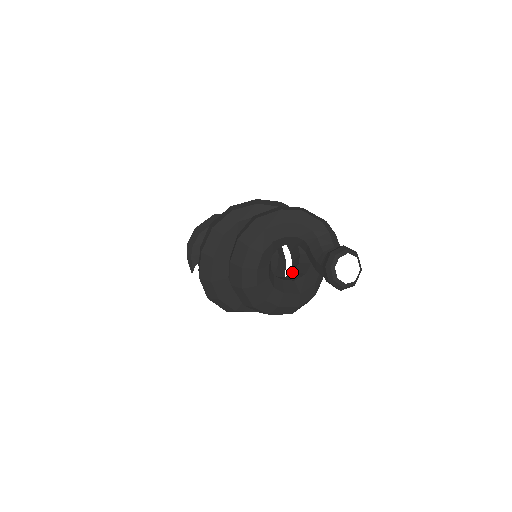
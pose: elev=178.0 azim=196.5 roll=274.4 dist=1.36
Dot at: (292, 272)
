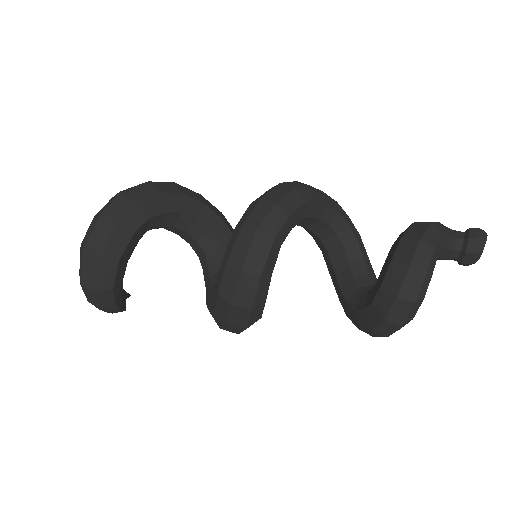
Dot at: (337, 247)
